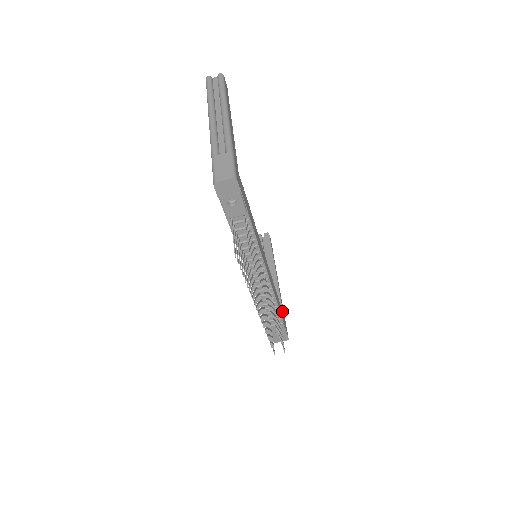
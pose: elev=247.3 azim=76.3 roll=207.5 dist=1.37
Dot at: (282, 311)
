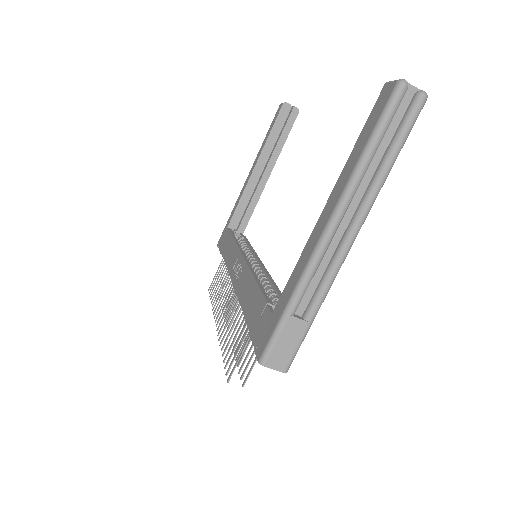
Dot at: (245, 228)
